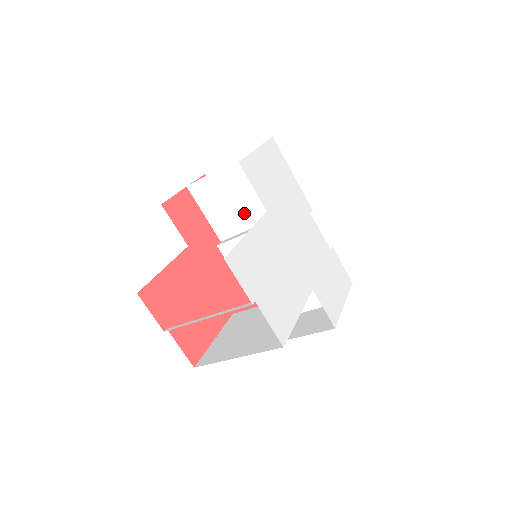
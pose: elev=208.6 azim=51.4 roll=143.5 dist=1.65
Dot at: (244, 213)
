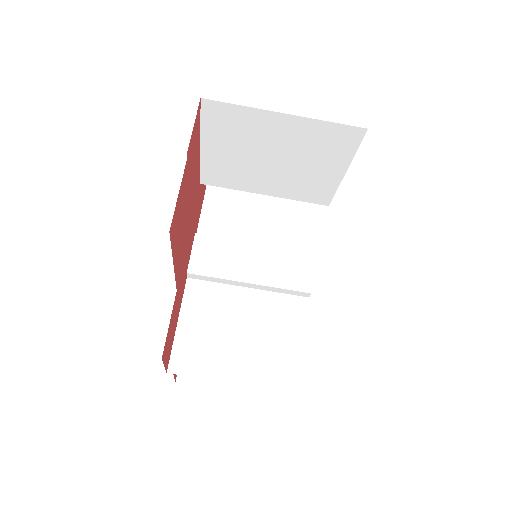
Dot at: (252, 229)
